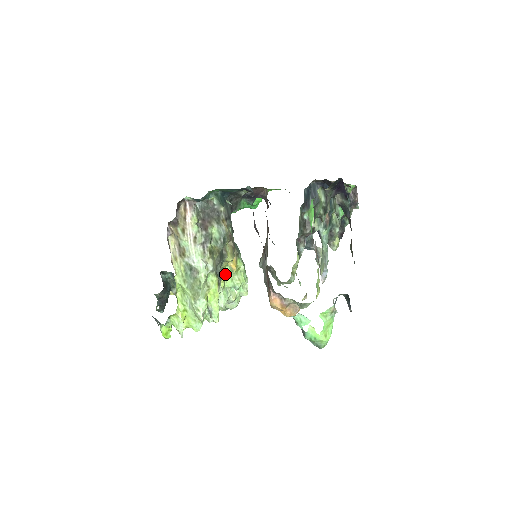
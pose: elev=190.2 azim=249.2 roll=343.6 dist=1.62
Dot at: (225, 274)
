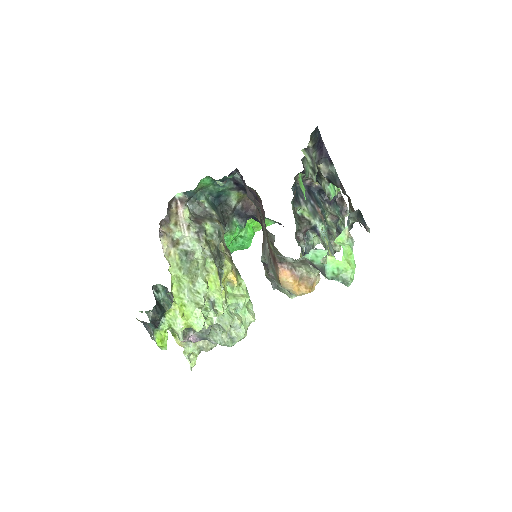
Dot at: (225, 287)
